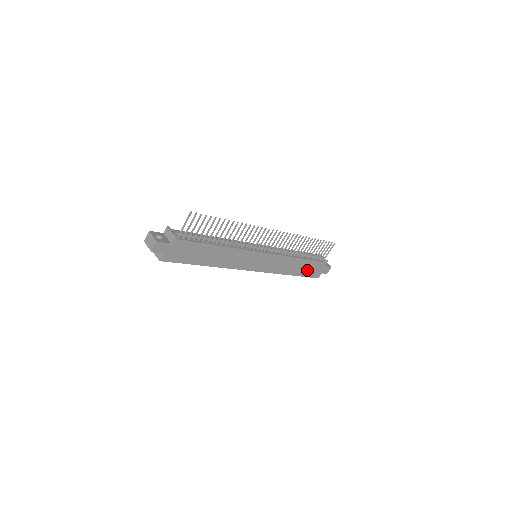
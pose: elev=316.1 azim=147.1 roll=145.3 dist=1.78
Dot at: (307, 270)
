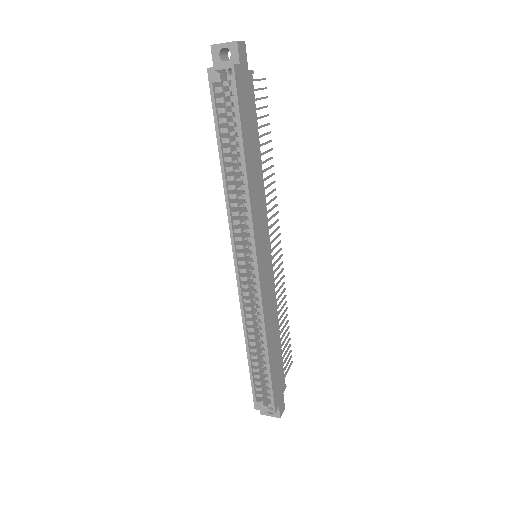
Dot at: (275, 370)
